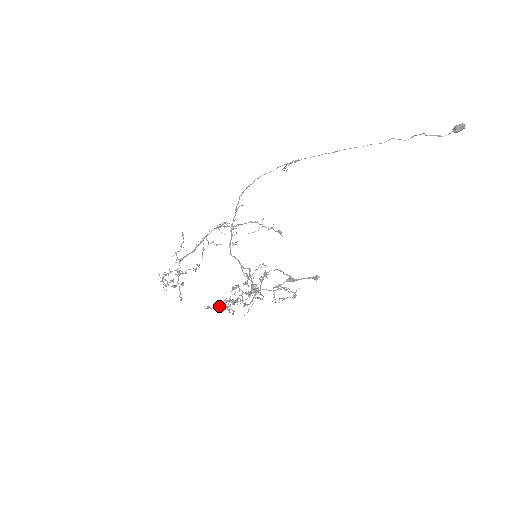
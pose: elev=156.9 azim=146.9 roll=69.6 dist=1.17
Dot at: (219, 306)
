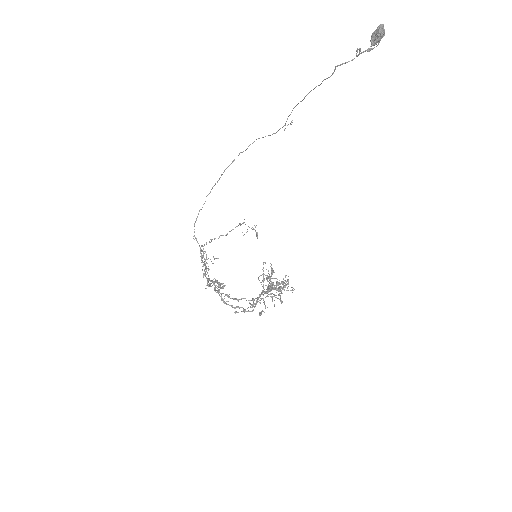
Dot at: occluded
